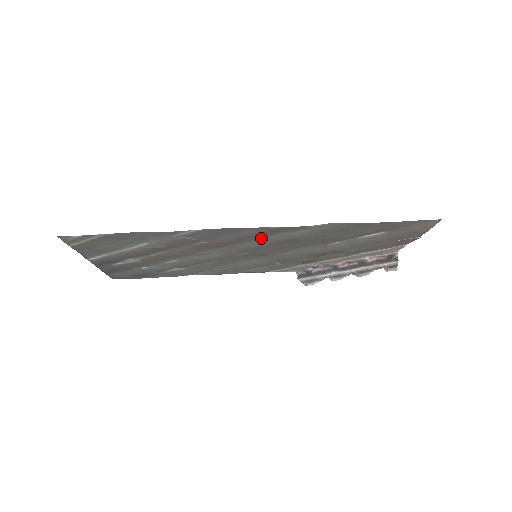
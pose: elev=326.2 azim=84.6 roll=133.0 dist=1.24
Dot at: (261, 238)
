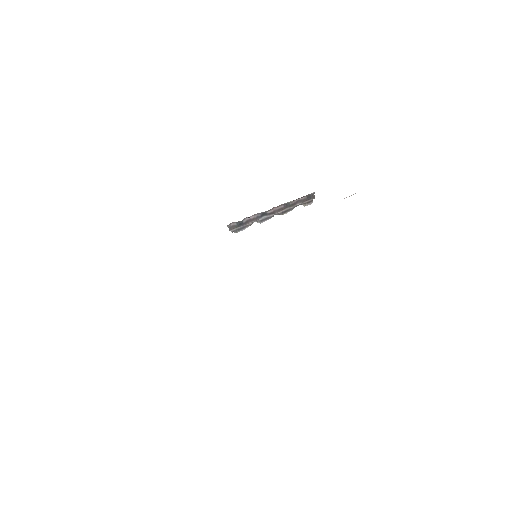
Dot at: occluded
